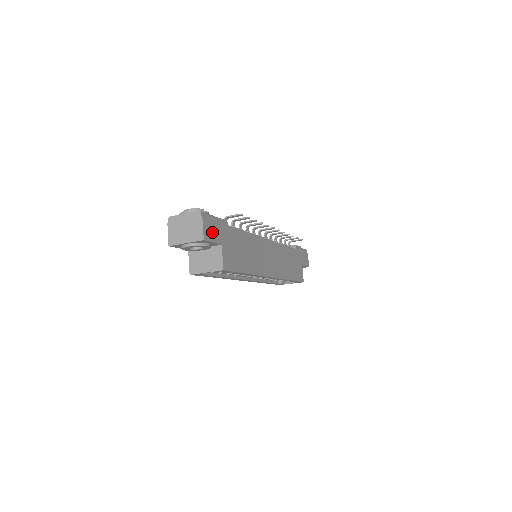
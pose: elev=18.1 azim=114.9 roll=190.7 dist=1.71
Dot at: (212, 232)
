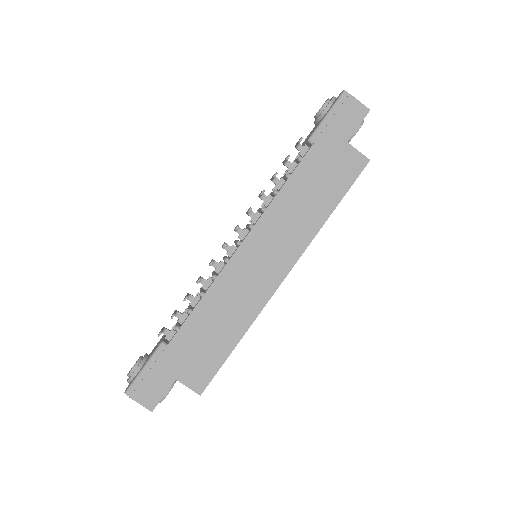
Dot at: (154, 389)
